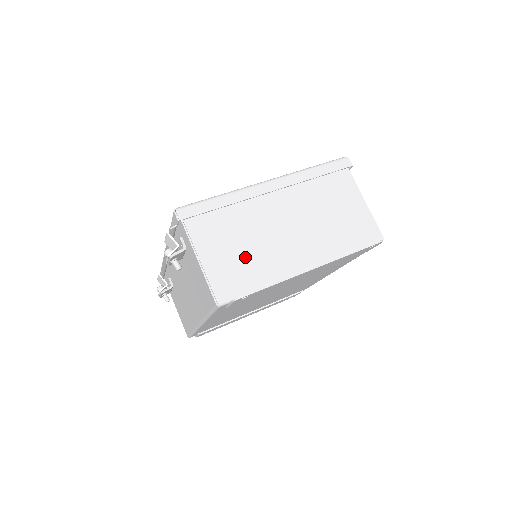
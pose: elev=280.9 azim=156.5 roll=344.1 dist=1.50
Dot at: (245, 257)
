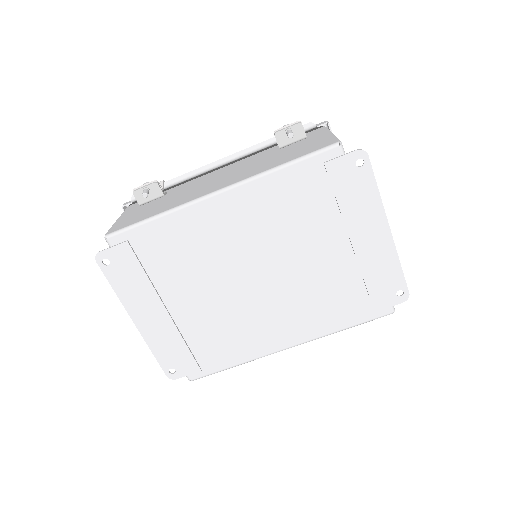
Dot at: occluded
